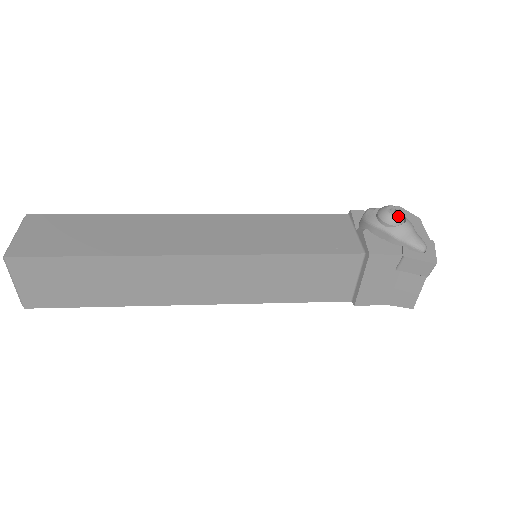
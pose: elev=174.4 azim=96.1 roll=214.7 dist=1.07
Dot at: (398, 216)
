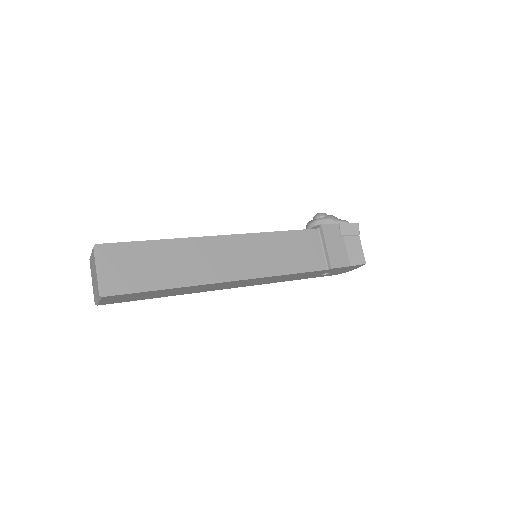
Dot at: (324, 213)
